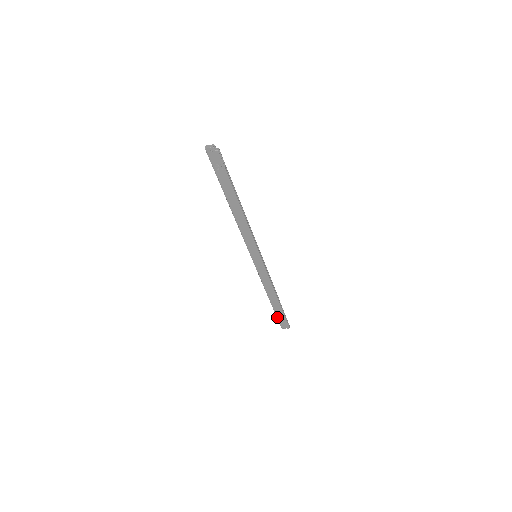
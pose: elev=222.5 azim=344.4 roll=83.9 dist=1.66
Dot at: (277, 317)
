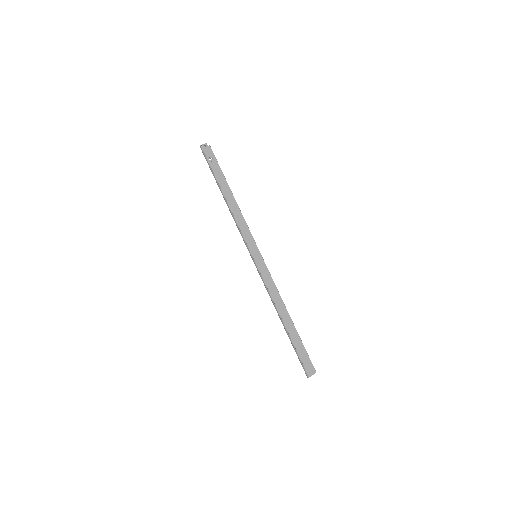
Dot at: (297, 353)
